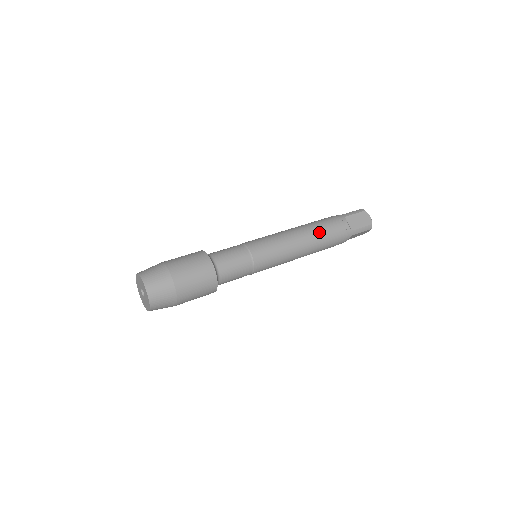
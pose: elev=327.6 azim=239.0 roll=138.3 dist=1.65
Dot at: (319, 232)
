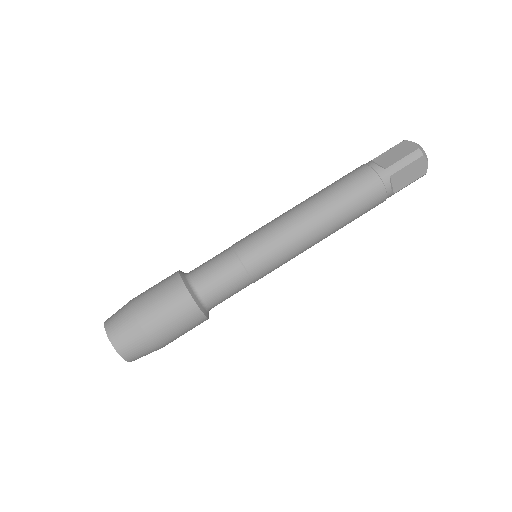
Dot at: (347, 216)
